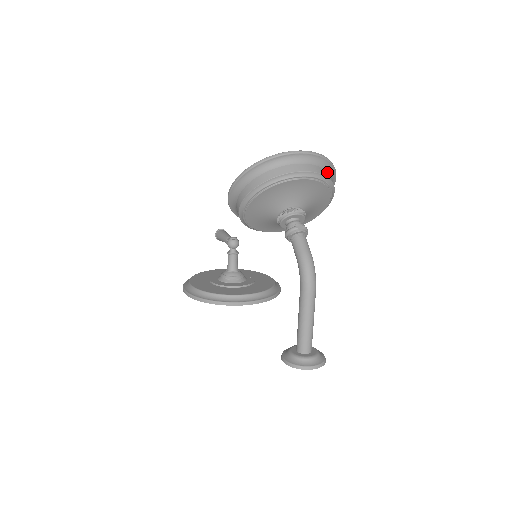
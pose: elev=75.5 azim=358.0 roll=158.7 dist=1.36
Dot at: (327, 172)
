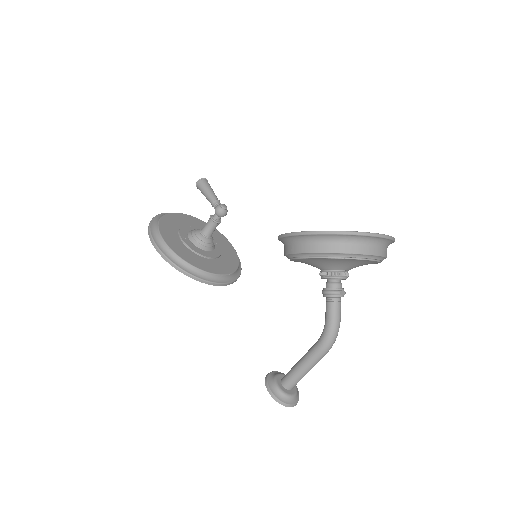
Dot at: occluded
